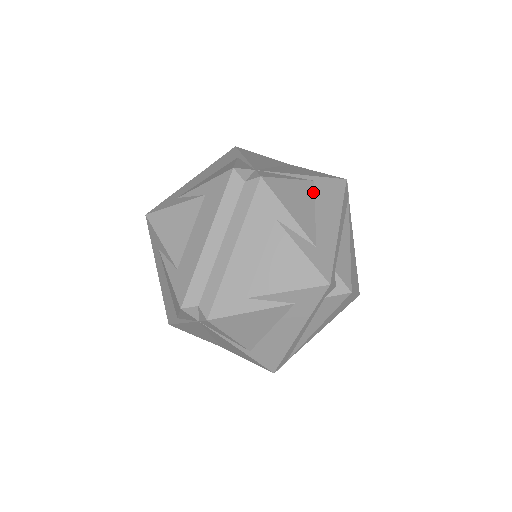
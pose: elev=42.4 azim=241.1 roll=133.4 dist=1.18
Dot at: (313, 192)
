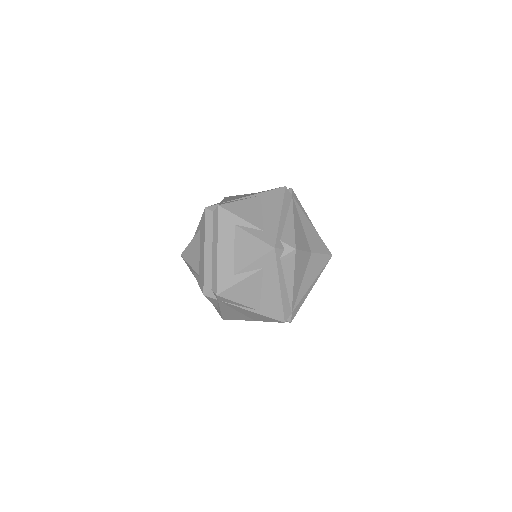
Dot at: (260, 202)
